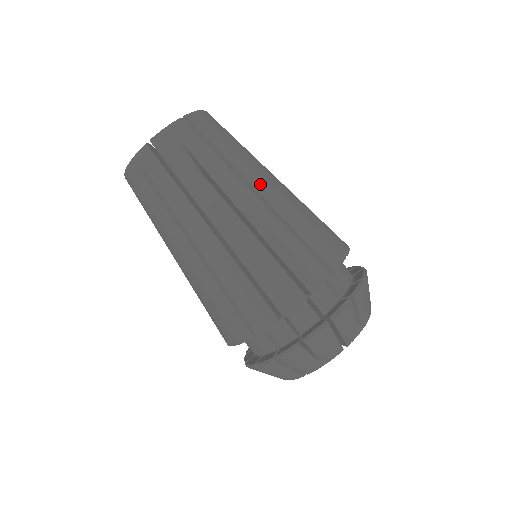
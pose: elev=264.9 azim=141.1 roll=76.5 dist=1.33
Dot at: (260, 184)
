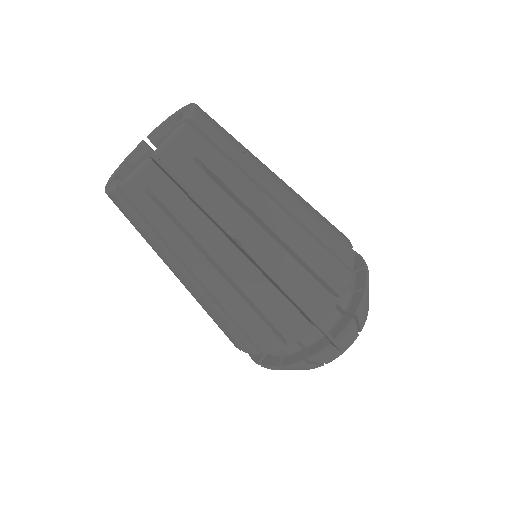
Dot at: (276, 190)
